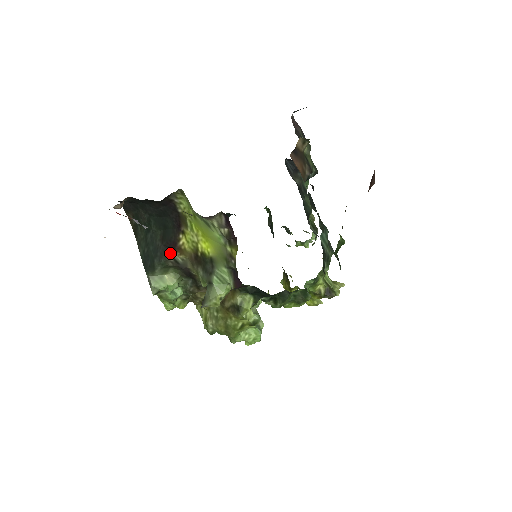
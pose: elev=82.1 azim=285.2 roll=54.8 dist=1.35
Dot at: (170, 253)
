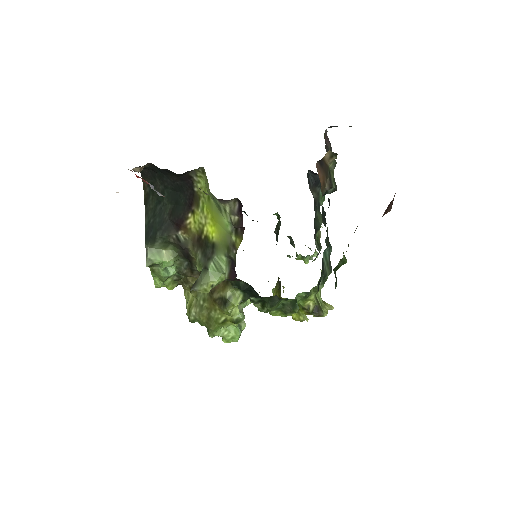
Dot at: (174, 229)
